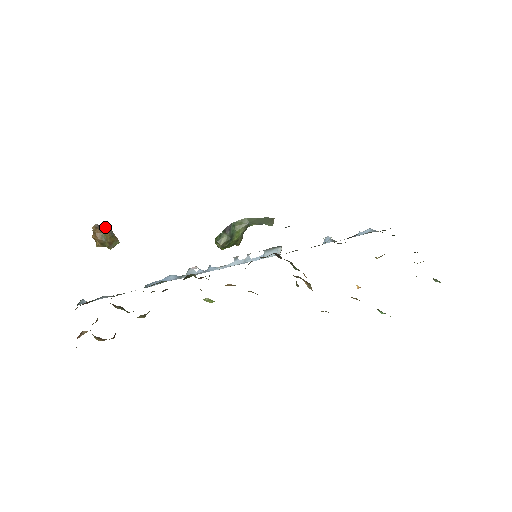
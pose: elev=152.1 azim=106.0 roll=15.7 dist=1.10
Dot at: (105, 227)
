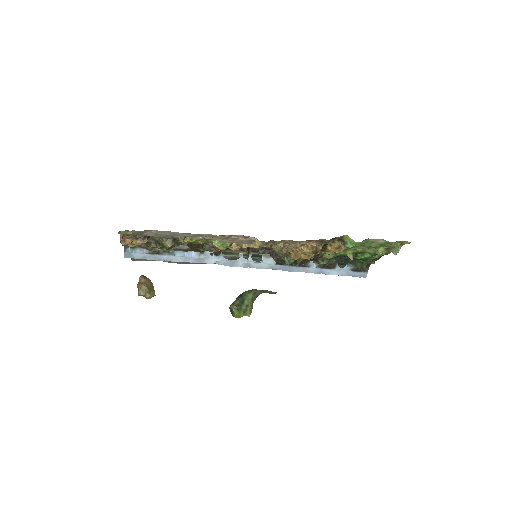
Dot at: (148, 279)
